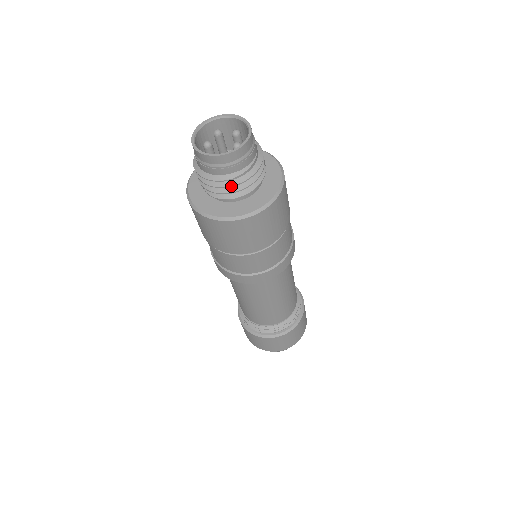
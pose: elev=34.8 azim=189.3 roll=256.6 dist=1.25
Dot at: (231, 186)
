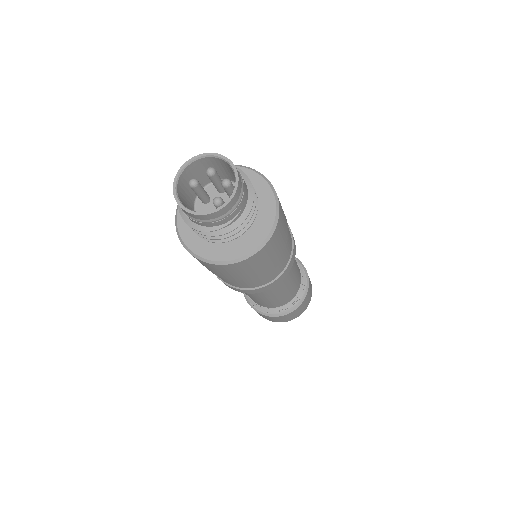
Dot at: (202, 234)
